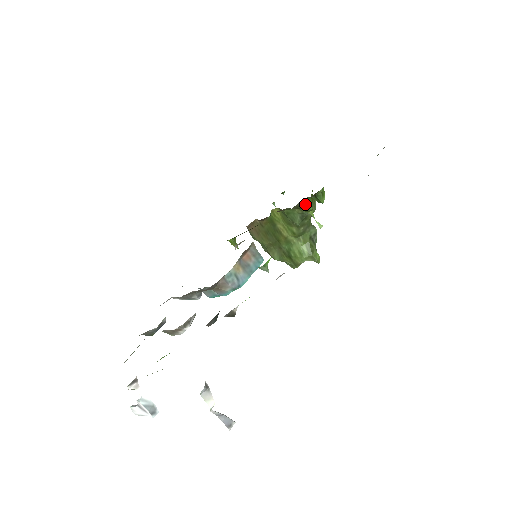
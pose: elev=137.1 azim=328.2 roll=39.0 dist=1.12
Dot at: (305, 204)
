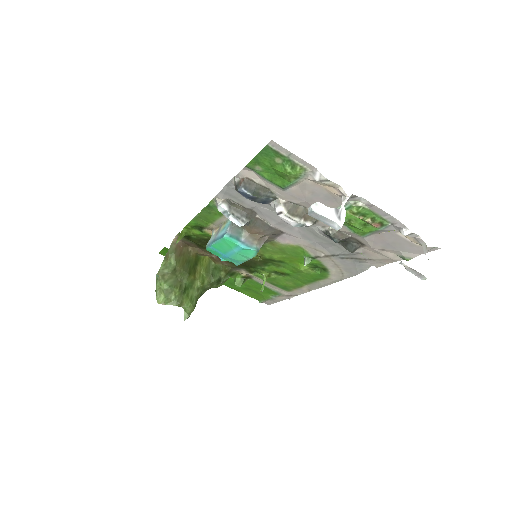
Dot at: (229, 276)
